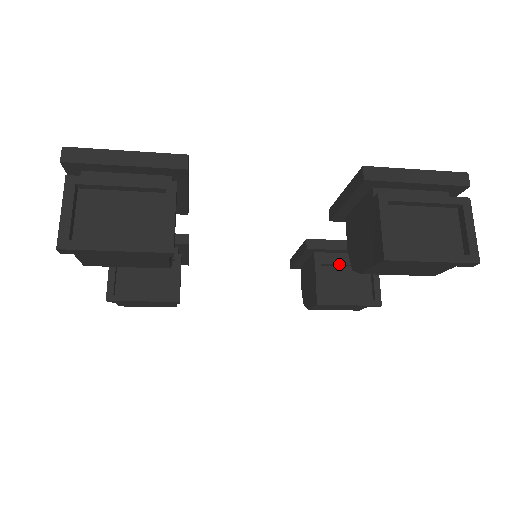
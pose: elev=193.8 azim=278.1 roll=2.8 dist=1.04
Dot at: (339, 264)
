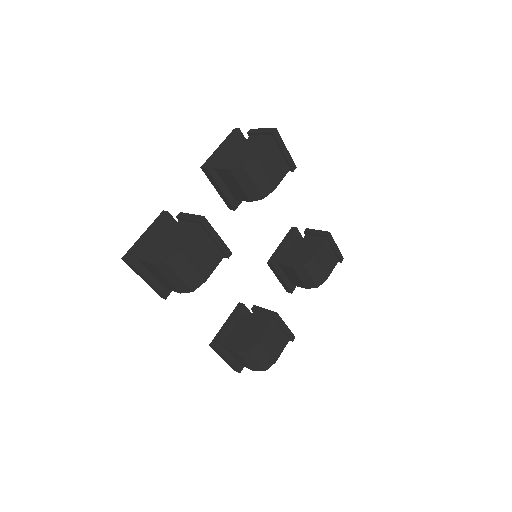
Dot at: occluded
